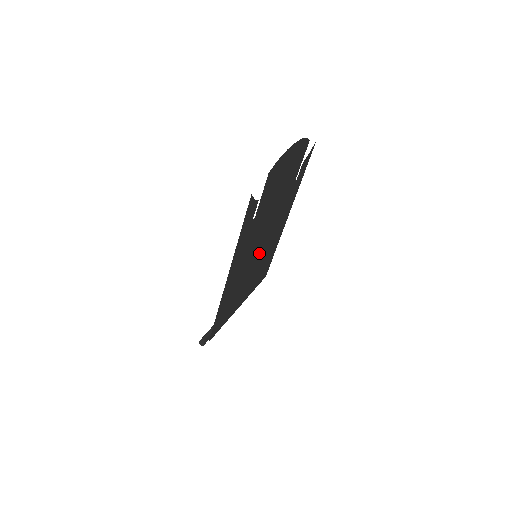
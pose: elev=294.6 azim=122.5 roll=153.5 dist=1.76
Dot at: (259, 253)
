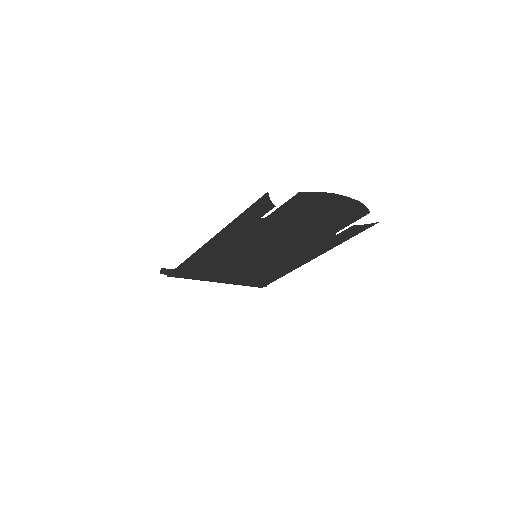
Dot at: (261, 257)
